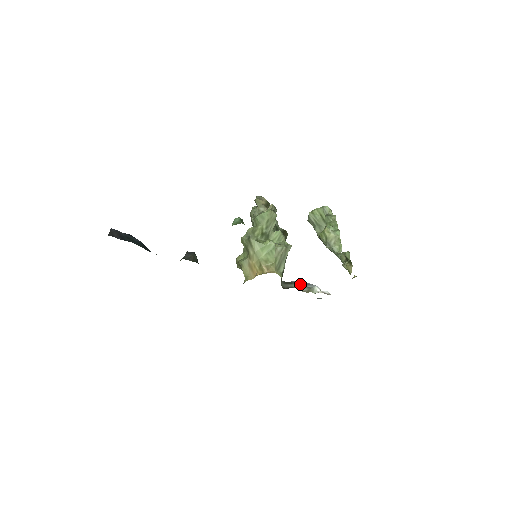
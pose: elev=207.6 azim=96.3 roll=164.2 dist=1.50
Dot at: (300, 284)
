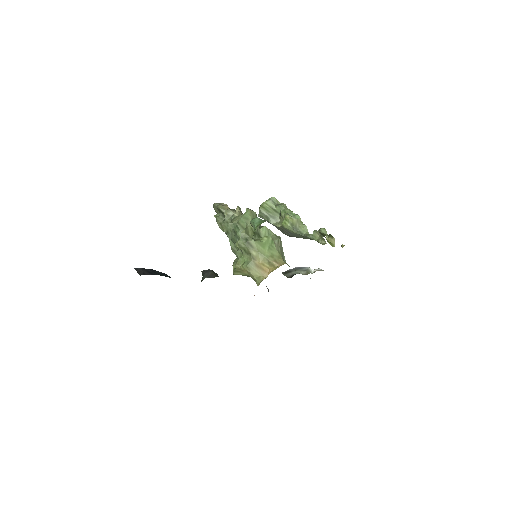
Dot at: (296, 270)
